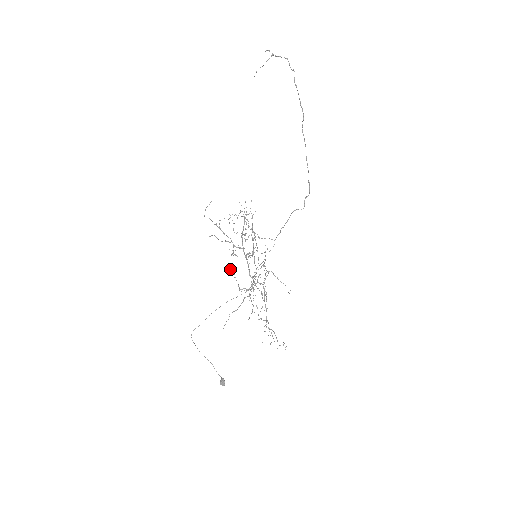
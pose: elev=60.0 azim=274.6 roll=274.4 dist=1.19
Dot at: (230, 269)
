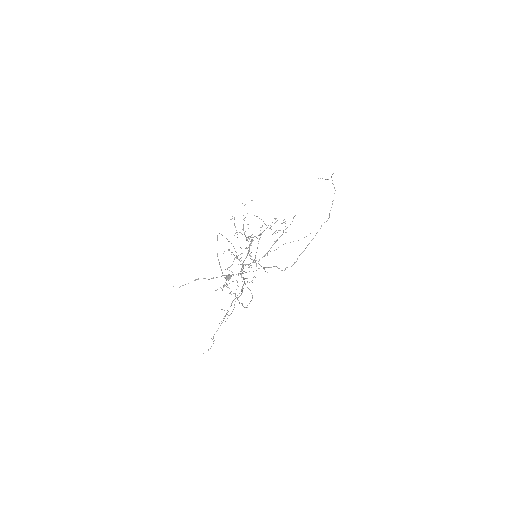
Dot at: occluded
